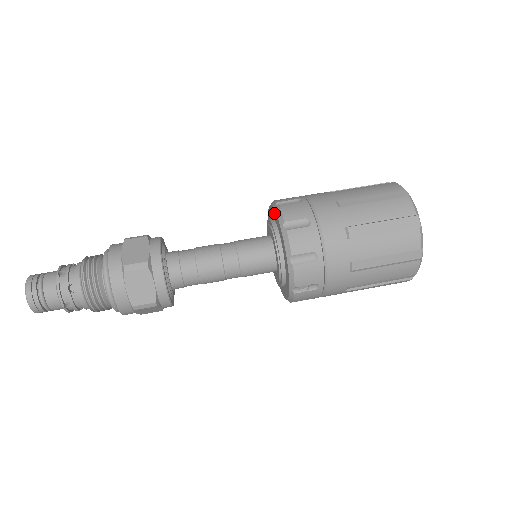
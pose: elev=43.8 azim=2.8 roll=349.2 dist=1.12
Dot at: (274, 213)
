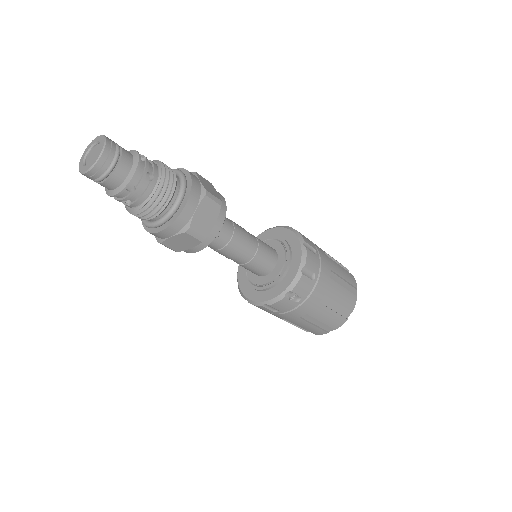
Dot at: (288, 233)
